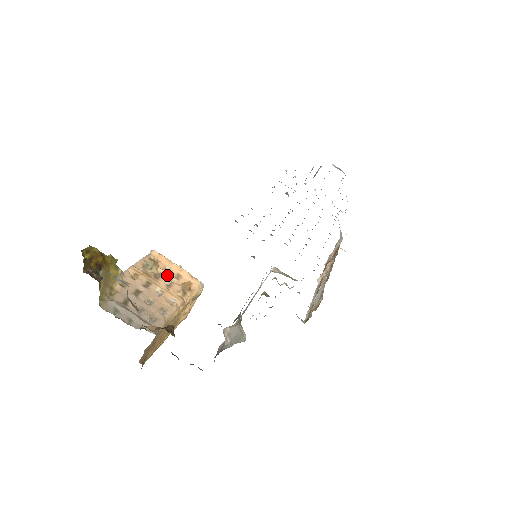
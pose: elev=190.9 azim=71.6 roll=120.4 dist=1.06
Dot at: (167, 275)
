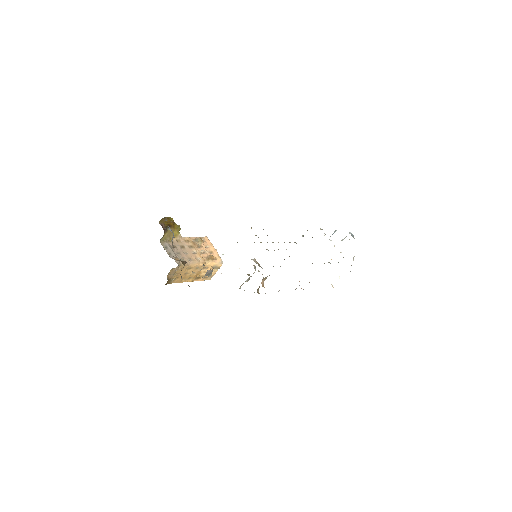
Dot at: (205, 249)
